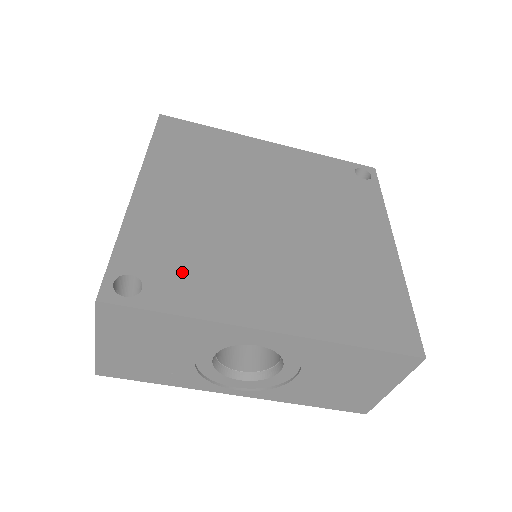
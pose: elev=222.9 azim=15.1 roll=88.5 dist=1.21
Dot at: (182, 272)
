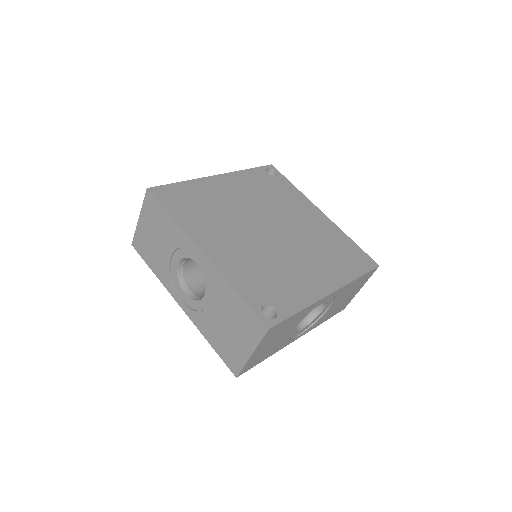
Dot at: (277, 288)
